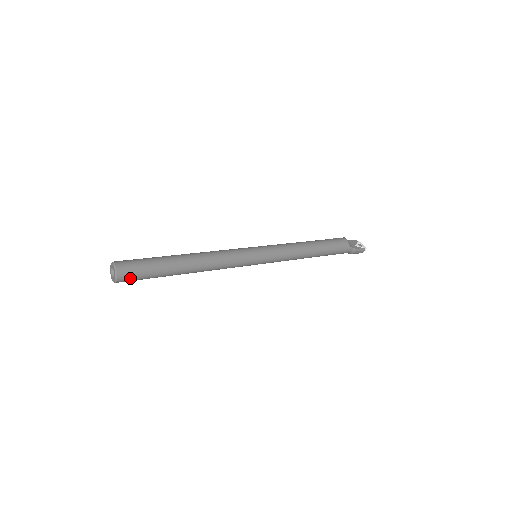
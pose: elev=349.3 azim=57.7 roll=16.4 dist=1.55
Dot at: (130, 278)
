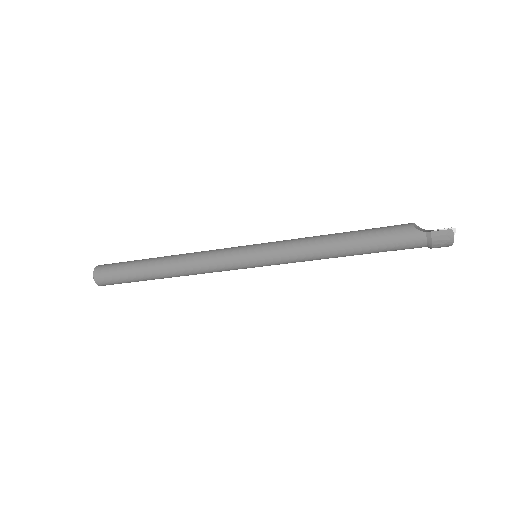
Dot at: (106, 277)
